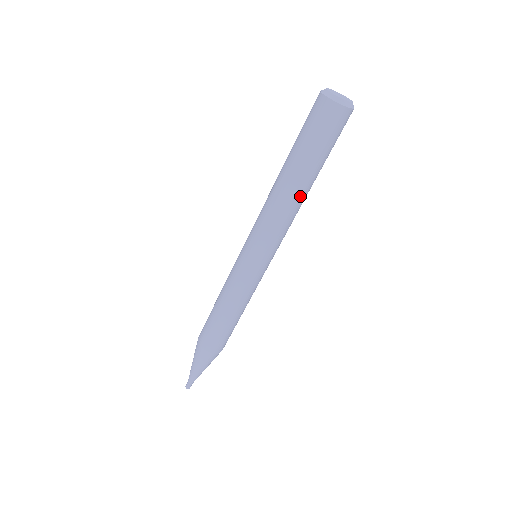
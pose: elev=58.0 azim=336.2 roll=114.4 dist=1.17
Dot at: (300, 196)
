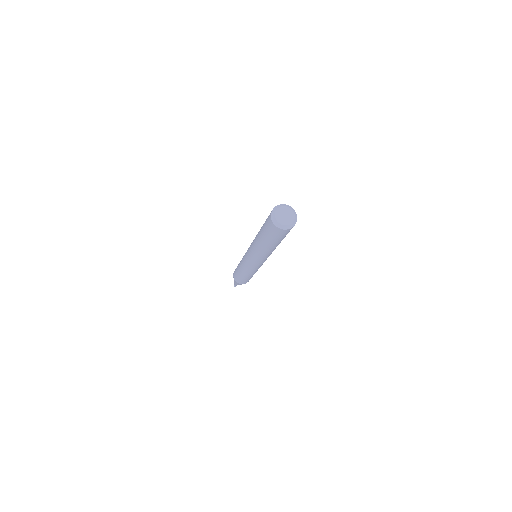
Dot at: (272, 250)
